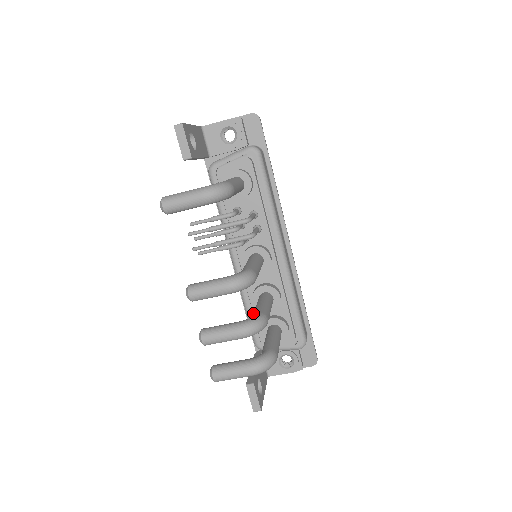
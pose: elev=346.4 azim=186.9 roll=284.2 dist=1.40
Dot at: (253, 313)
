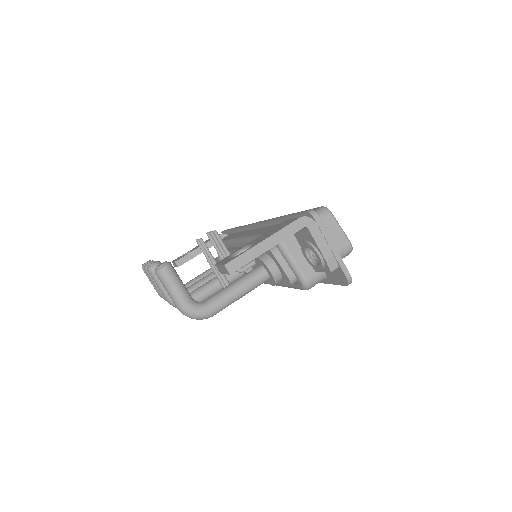
Dot at: (190, 288)
